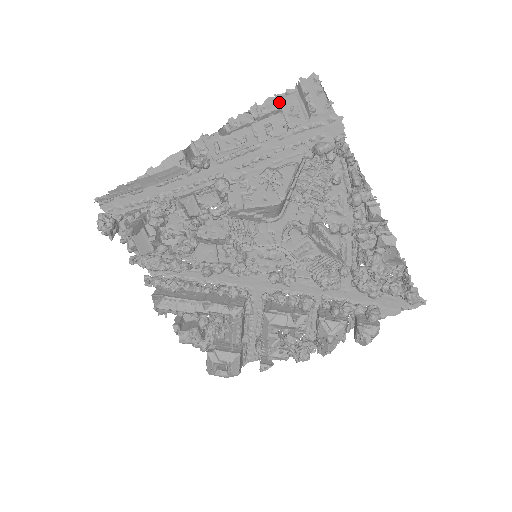
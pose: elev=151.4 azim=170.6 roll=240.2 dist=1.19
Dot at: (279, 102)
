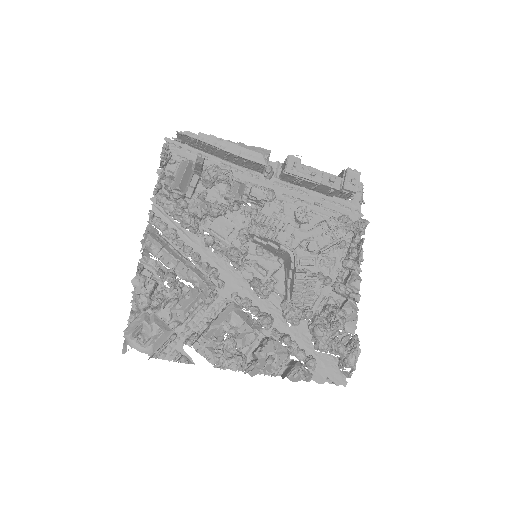
Dot at: (347, 172)
